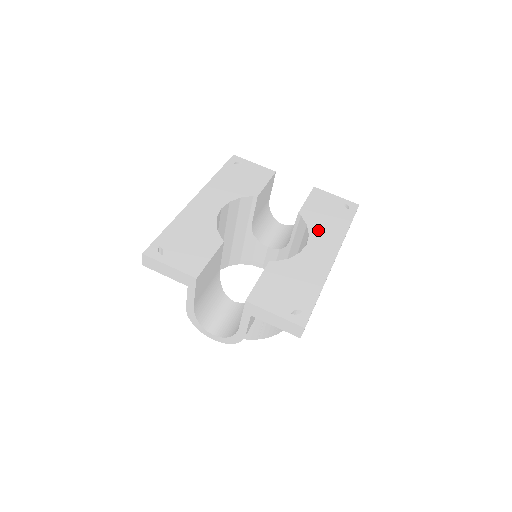
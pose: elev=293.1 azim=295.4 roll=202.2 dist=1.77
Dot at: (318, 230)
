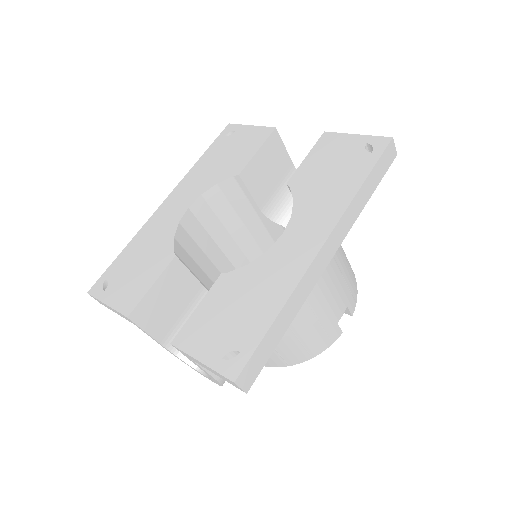
Dot at: (308, 204)
